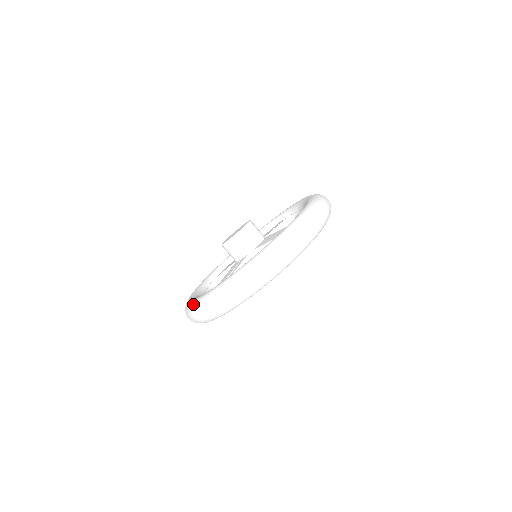
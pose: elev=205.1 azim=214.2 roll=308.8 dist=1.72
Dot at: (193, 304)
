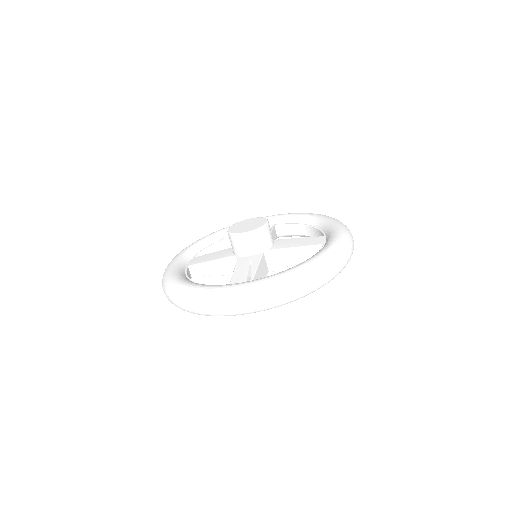
Dot at: (217, 292)
